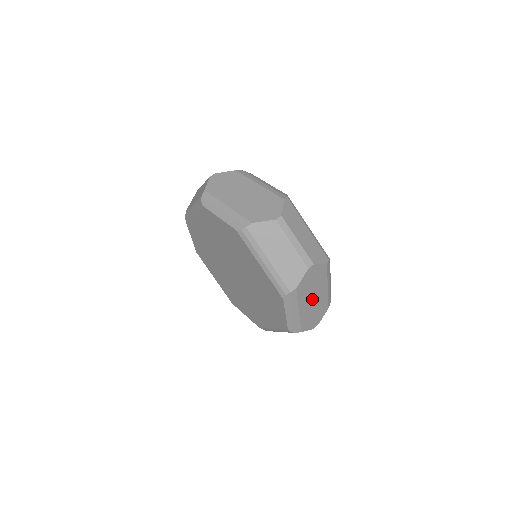
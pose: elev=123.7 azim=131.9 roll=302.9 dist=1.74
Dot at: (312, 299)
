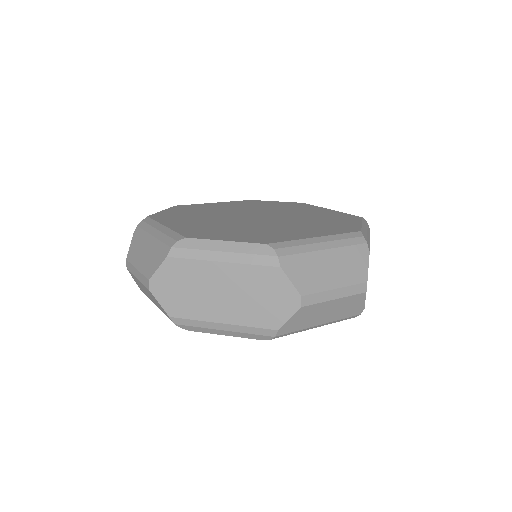
Dot at: occluded
